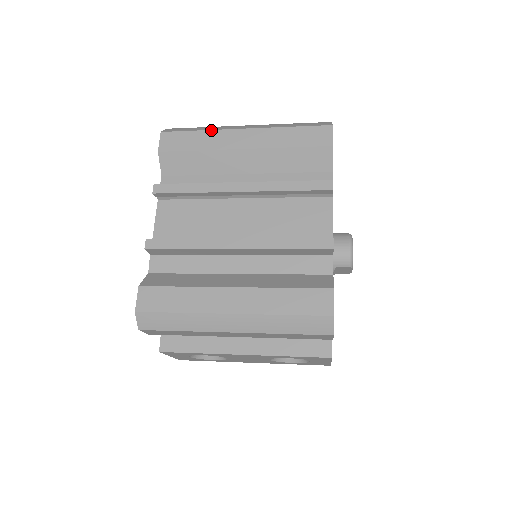
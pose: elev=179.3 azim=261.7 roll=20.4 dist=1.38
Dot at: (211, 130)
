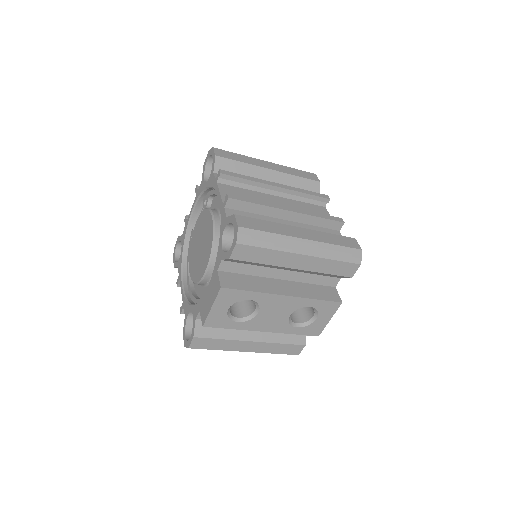
Dot at: (247, 156)
